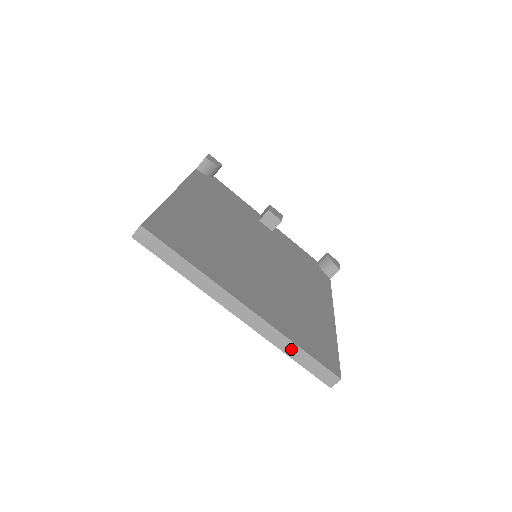
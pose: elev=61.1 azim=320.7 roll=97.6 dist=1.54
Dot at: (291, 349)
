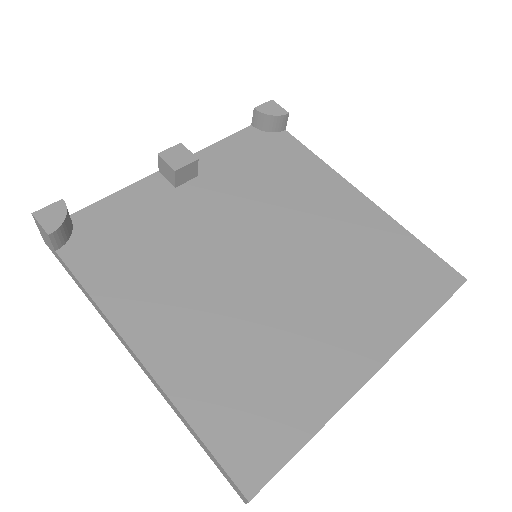
Dot at: occluded
